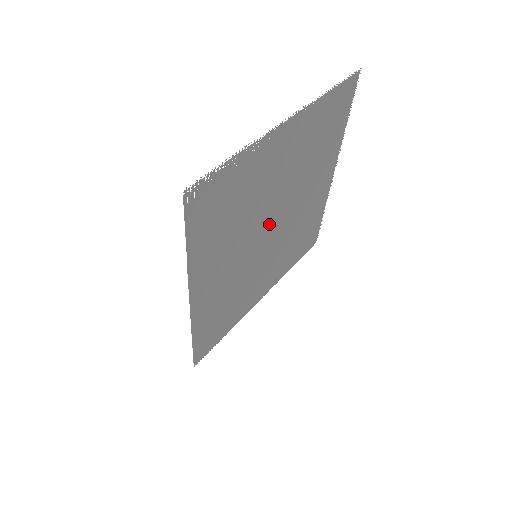
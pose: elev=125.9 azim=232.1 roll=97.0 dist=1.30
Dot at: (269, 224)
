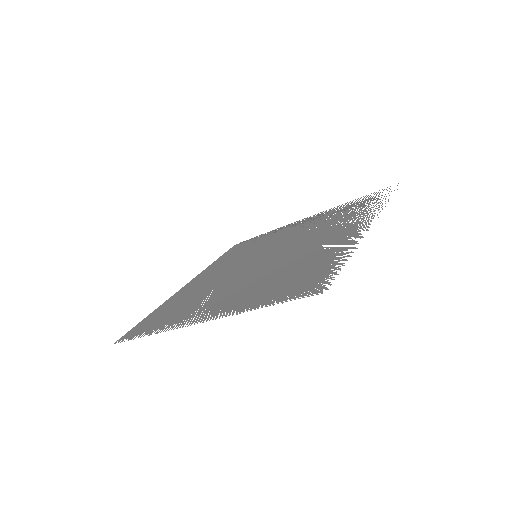
Dot at: (254, 265)
